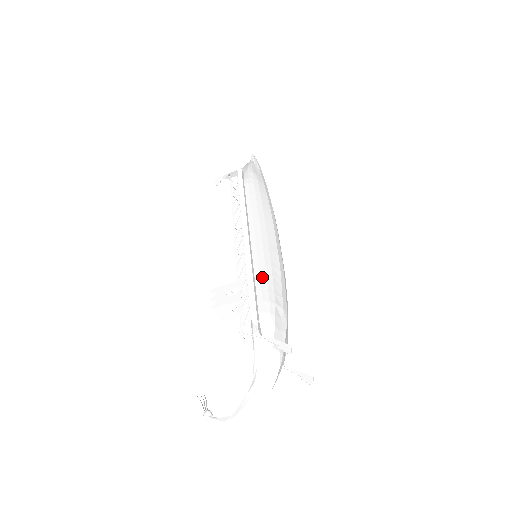
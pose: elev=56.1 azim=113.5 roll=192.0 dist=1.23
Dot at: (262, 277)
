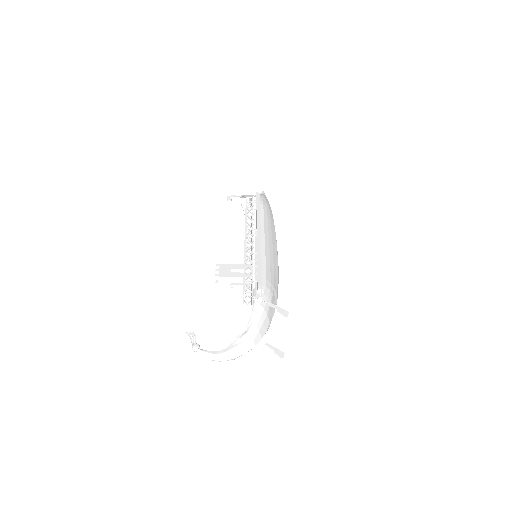
Dot at: (267, 265)
